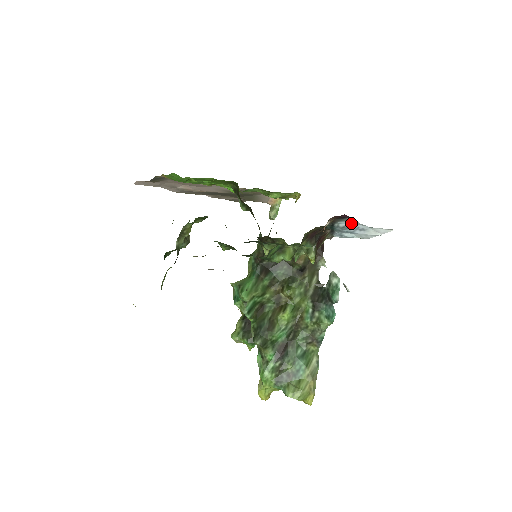
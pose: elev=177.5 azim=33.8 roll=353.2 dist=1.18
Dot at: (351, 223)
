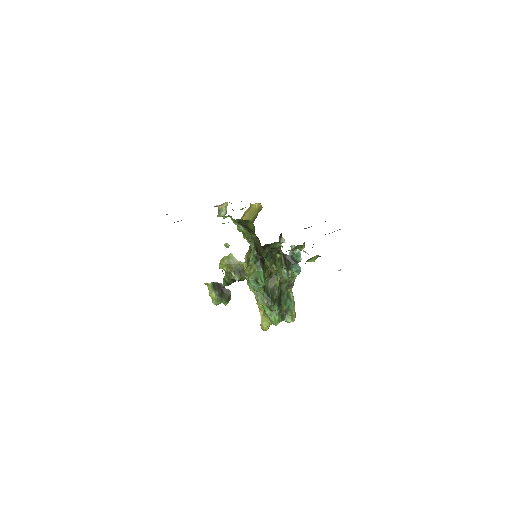
Dot at: occluded
